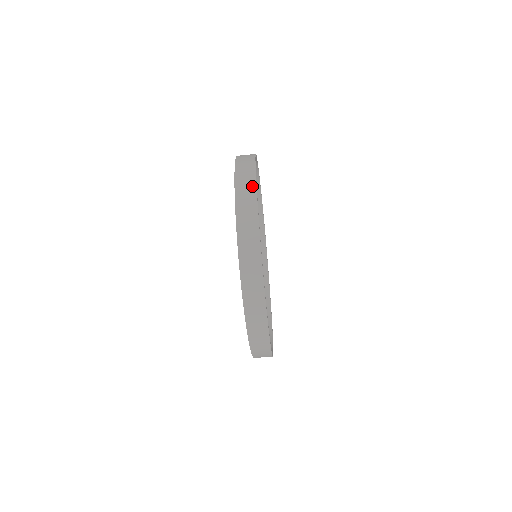
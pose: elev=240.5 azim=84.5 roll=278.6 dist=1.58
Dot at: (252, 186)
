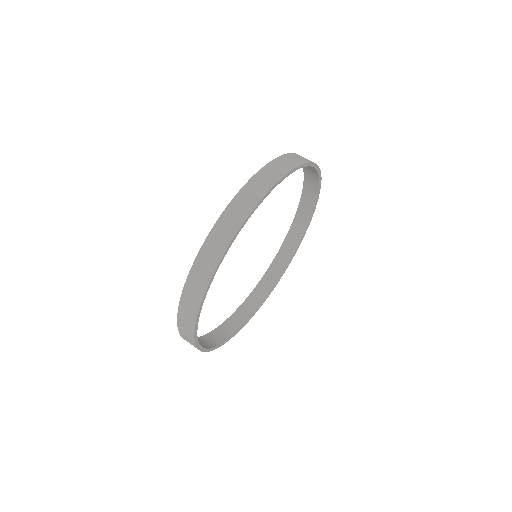
Dot at: occluded
